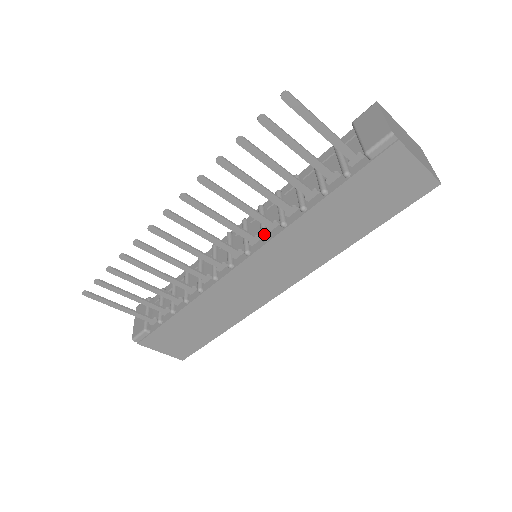
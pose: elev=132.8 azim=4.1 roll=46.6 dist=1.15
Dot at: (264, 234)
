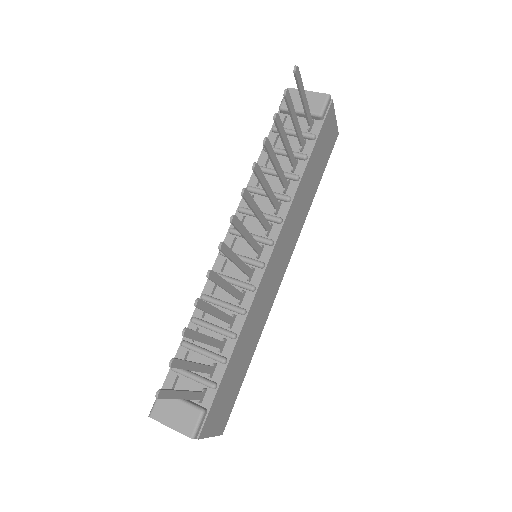
Dot at: (277, 217)
